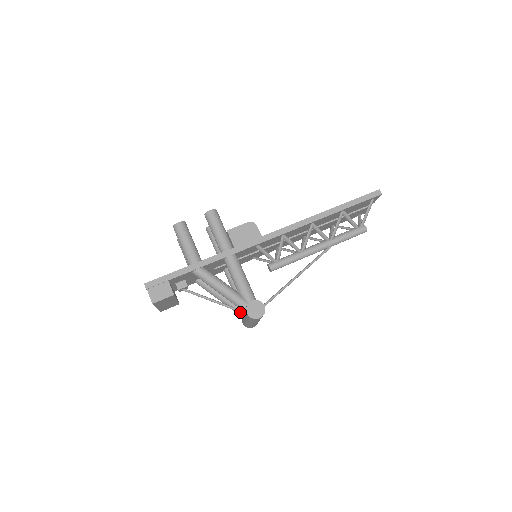
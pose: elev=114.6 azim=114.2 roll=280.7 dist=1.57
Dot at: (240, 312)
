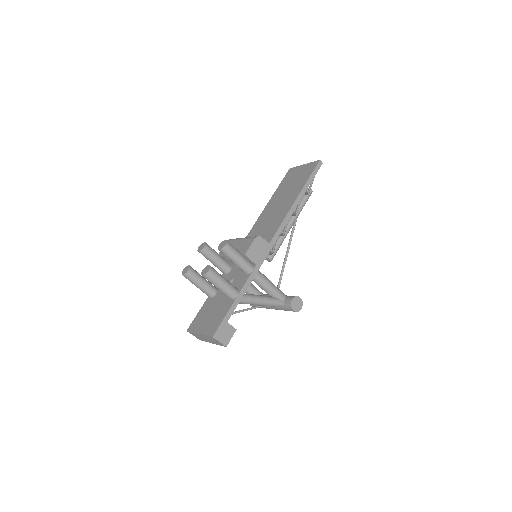
Dot at: occluded
